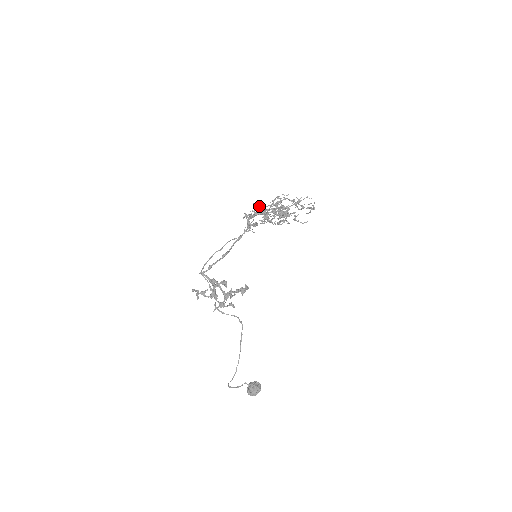
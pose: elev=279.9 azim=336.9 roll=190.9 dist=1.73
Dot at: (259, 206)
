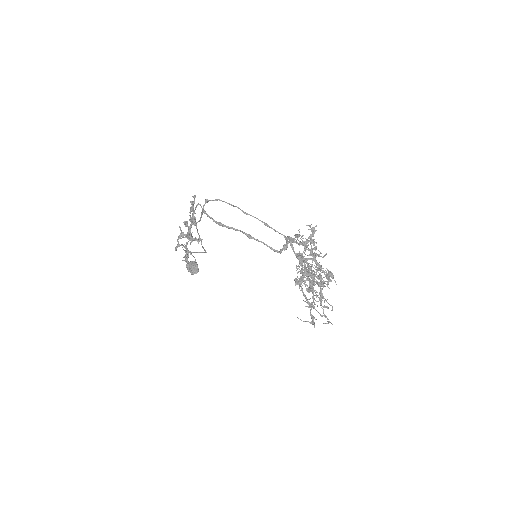
Dot at: (307, 249)
